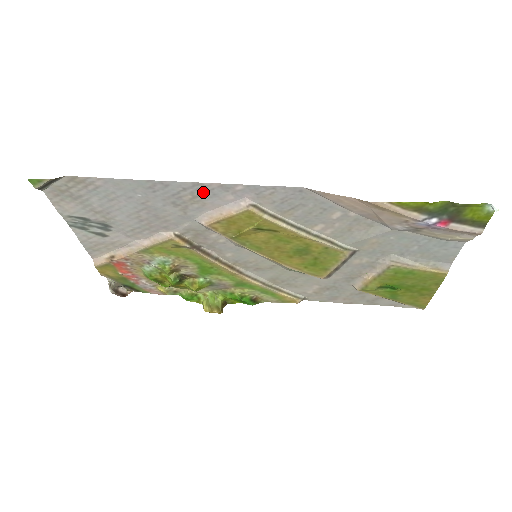
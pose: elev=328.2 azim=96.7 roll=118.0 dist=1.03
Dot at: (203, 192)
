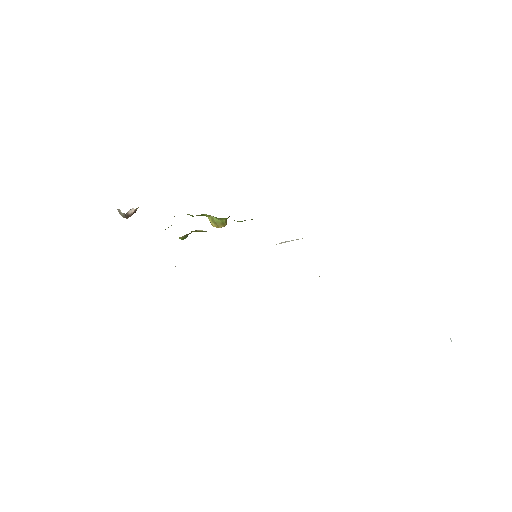
Dot at: occluded
